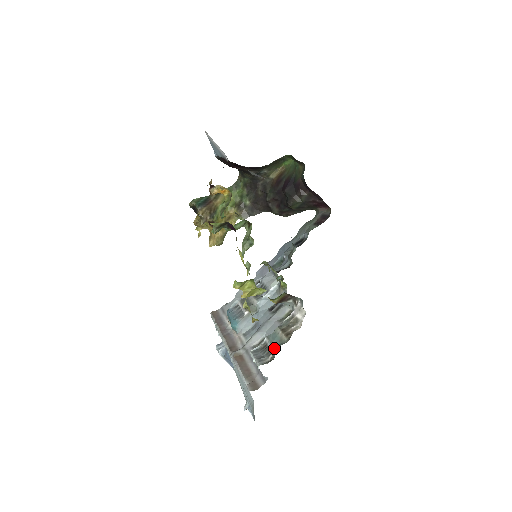
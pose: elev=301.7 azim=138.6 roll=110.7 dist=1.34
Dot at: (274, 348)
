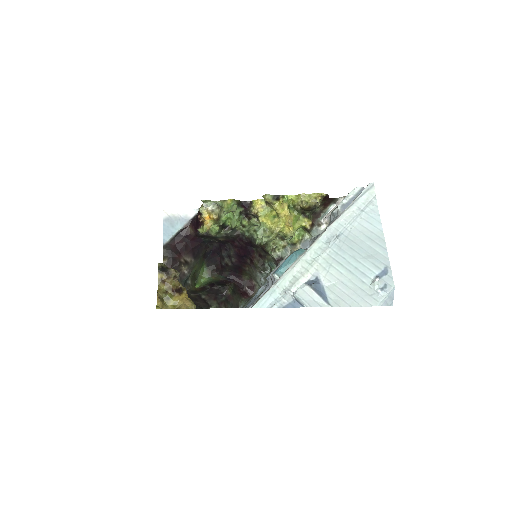
Dot at: occluded
